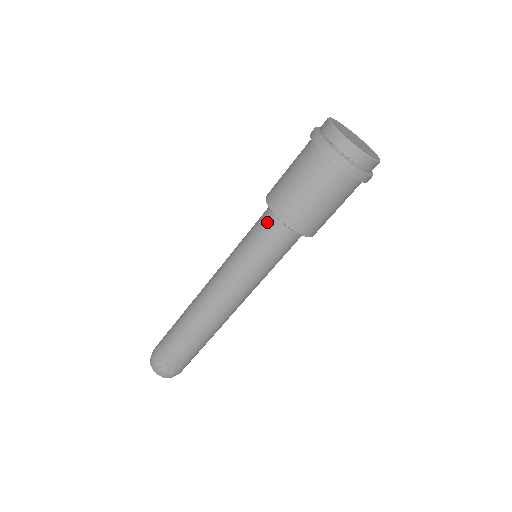
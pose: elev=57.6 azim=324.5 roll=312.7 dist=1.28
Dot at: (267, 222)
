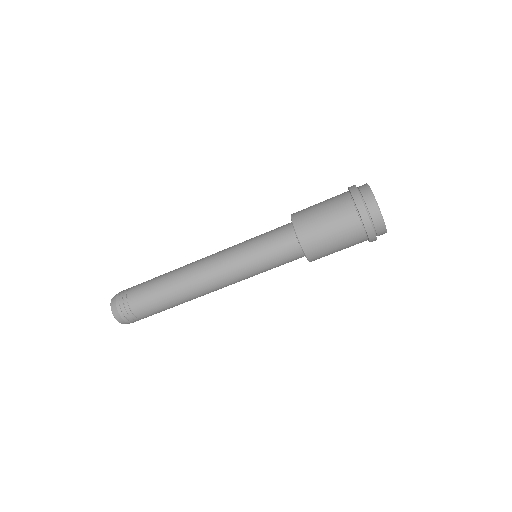
Dot at: (289, 248)
